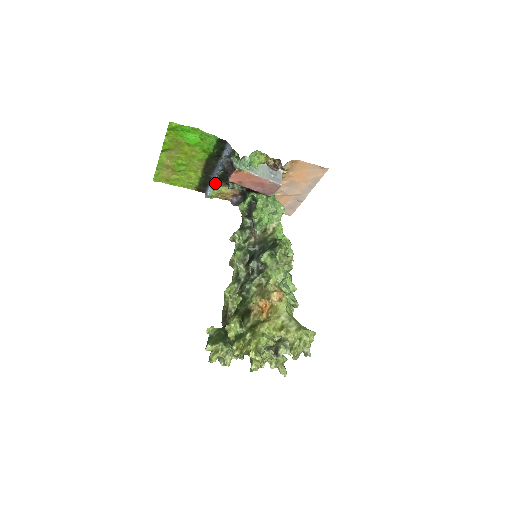
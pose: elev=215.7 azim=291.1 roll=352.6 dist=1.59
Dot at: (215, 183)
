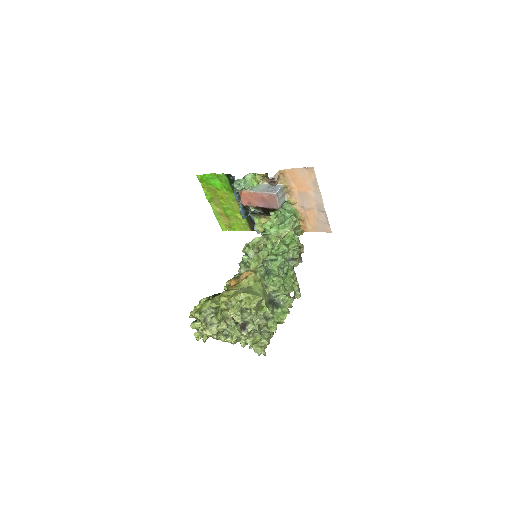
Dot at: (240, 212)
